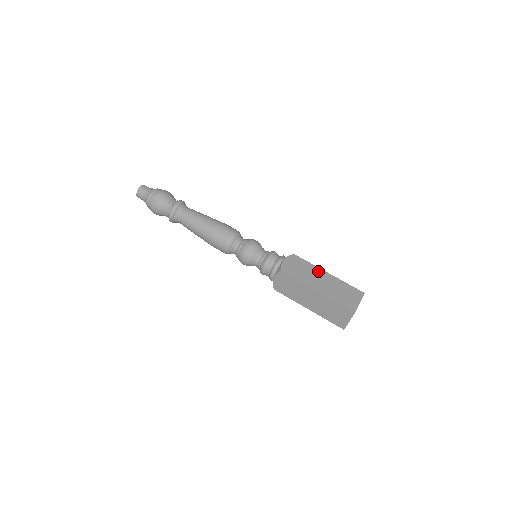
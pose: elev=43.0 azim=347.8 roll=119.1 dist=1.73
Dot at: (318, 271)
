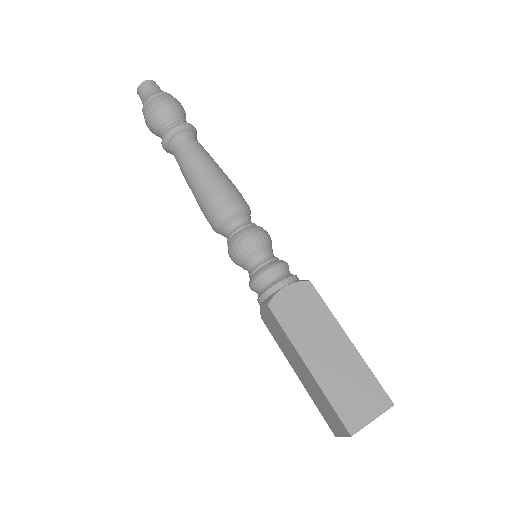
Dot at: (333, 329)
